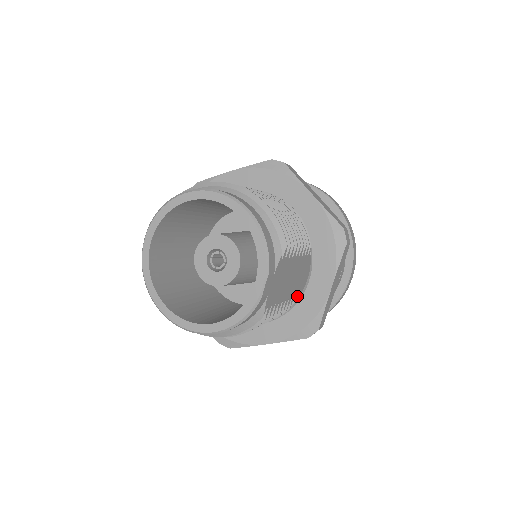
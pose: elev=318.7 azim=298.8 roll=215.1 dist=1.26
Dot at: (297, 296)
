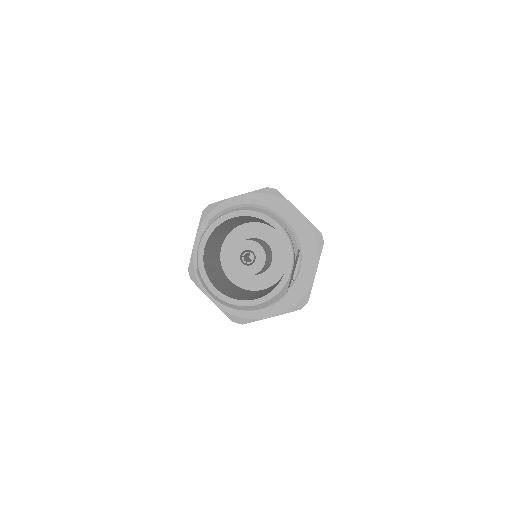
Dot at: occluded
